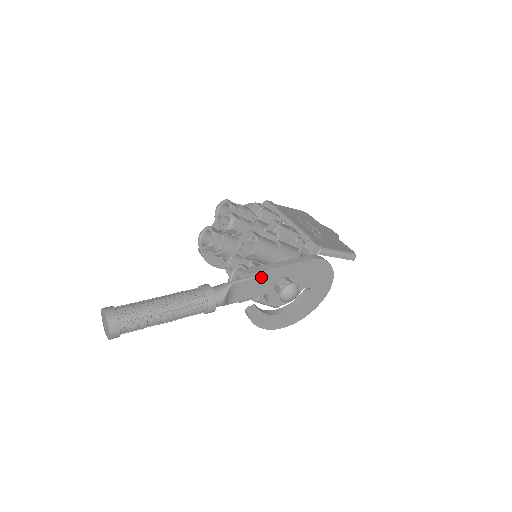
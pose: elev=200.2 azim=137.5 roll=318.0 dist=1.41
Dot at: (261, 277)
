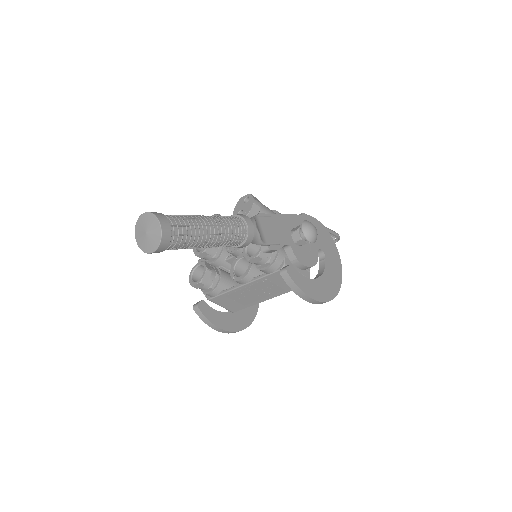
Dot at: (275, 222)
